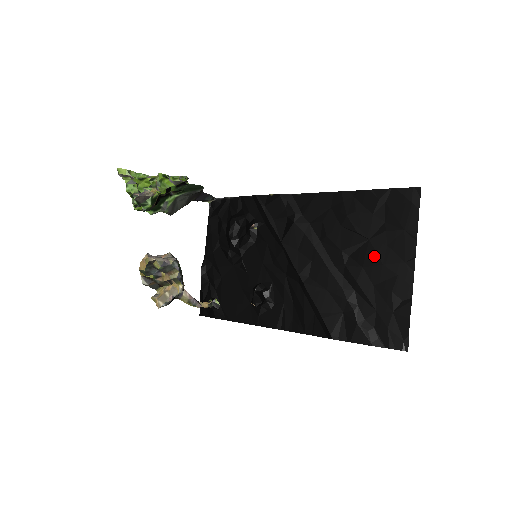
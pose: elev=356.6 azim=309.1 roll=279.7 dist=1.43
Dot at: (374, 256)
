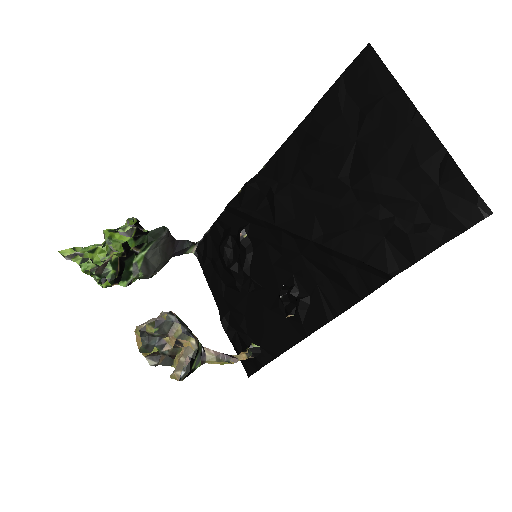
Dot at: (373, 150)
